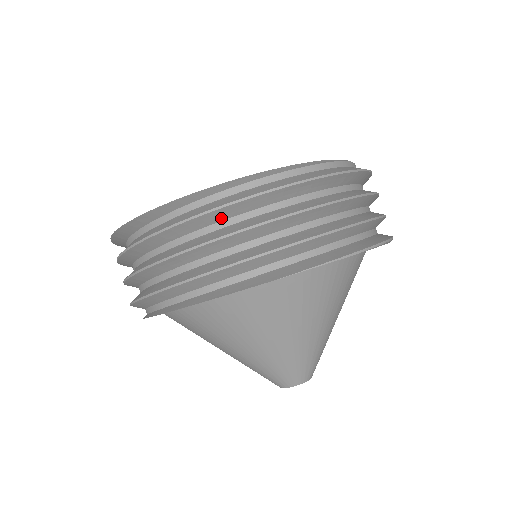
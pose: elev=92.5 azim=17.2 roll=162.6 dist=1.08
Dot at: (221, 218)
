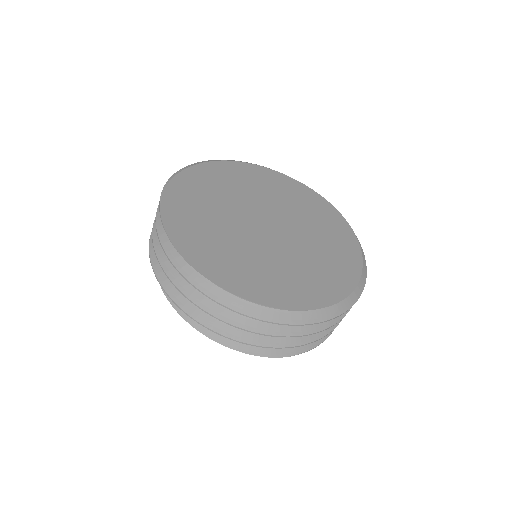
Dot at: occluded
